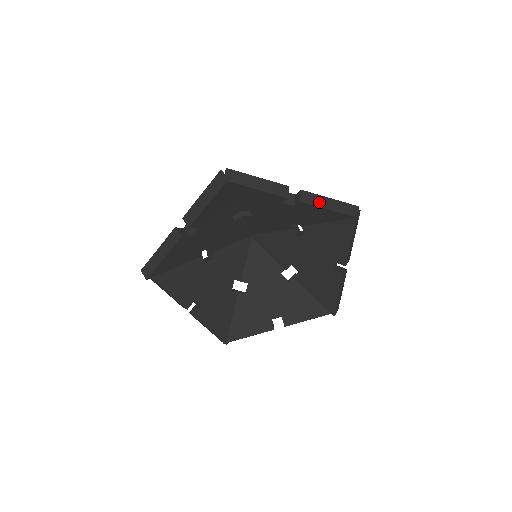
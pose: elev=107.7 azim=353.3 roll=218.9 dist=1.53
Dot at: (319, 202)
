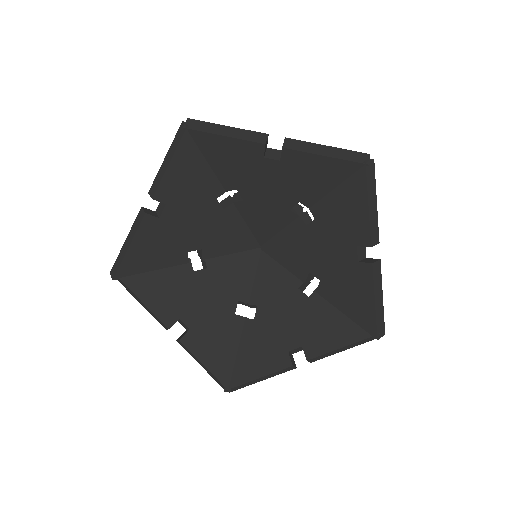
Dot at: (310, 149)
